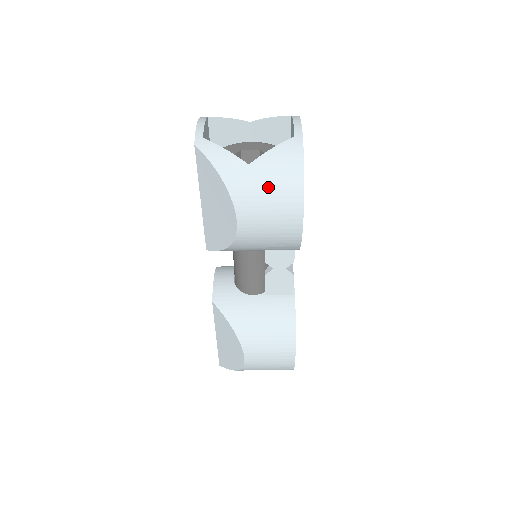
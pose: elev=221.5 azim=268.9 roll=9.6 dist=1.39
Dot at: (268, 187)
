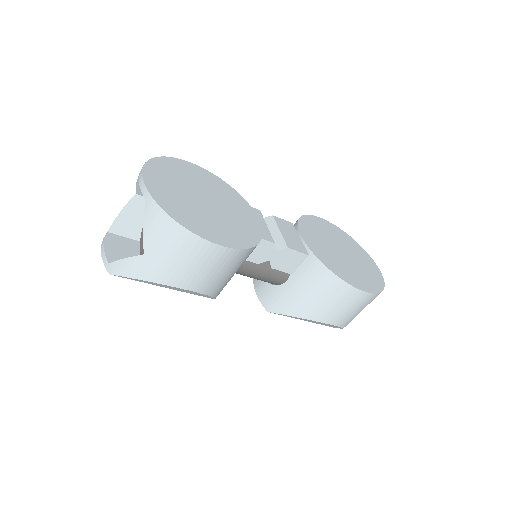
Dot at: (170, 255)
